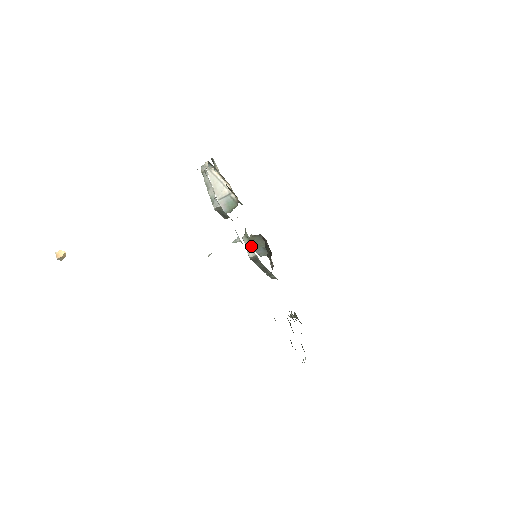
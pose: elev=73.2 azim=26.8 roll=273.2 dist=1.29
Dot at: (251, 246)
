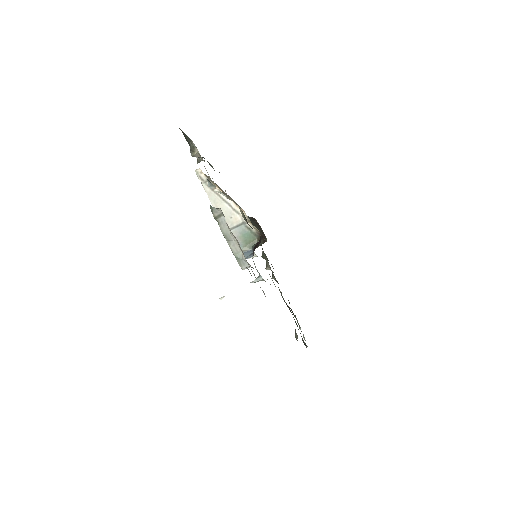
Dot at: occluded
